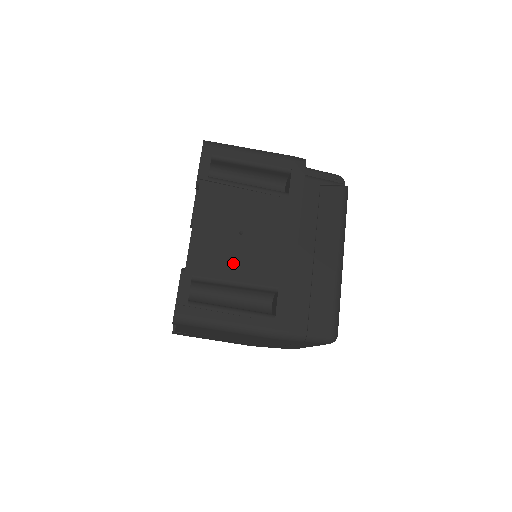
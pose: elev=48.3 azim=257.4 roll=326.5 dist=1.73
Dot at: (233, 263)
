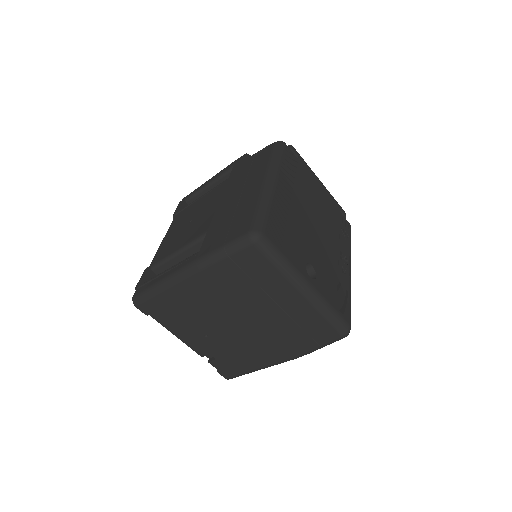
Dot at: (180, 241)
